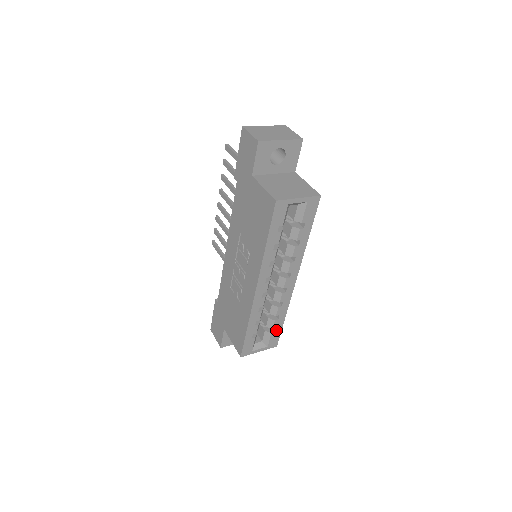
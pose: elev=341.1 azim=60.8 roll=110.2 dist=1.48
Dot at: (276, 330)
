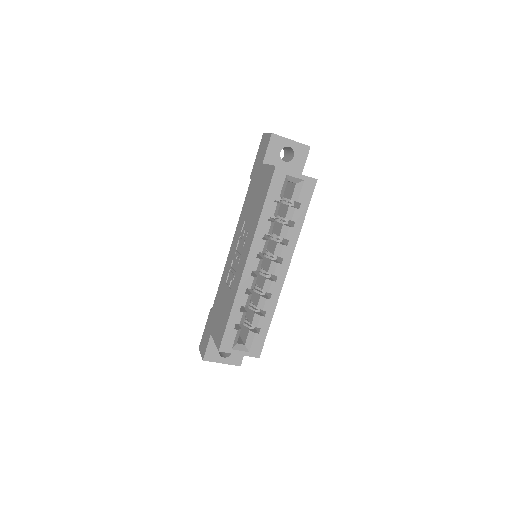
Dot at: (261, 332)
